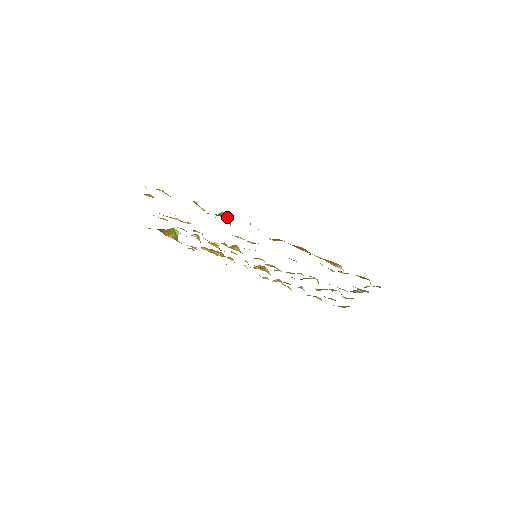
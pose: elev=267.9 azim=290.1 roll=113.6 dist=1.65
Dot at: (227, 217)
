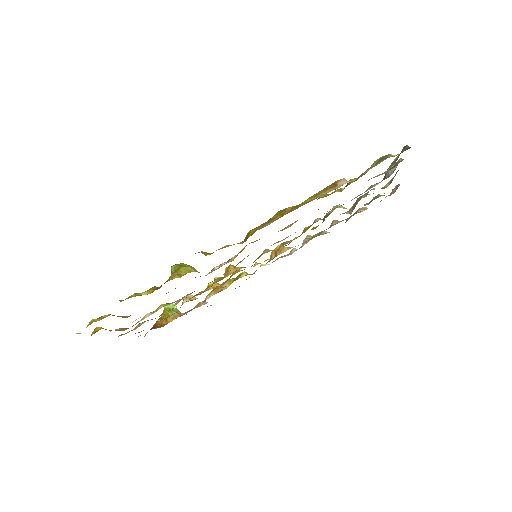
Dot at: (180, 269)
